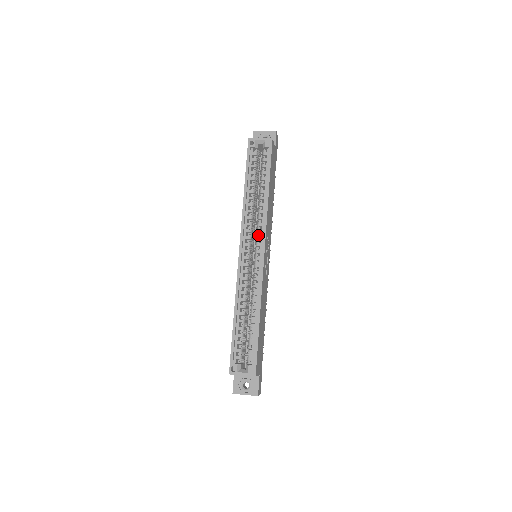
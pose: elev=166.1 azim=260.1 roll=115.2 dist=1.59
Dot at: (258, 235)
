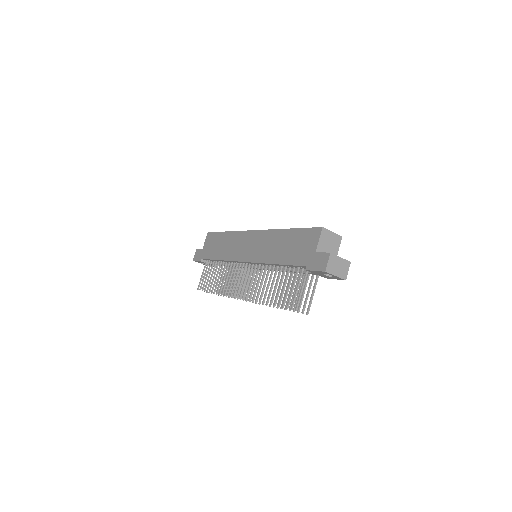
Dot at: occluded
